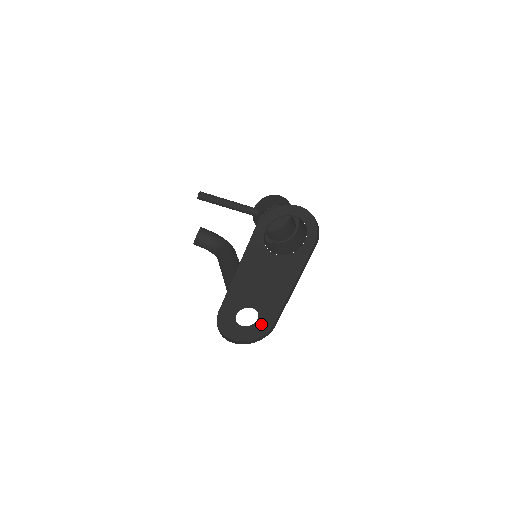
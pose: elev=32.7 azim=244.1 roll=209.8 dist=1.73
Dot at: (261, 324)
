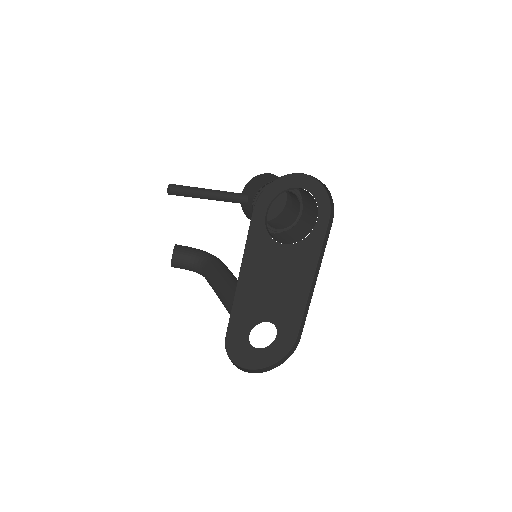
Dot at: (282, 340)
